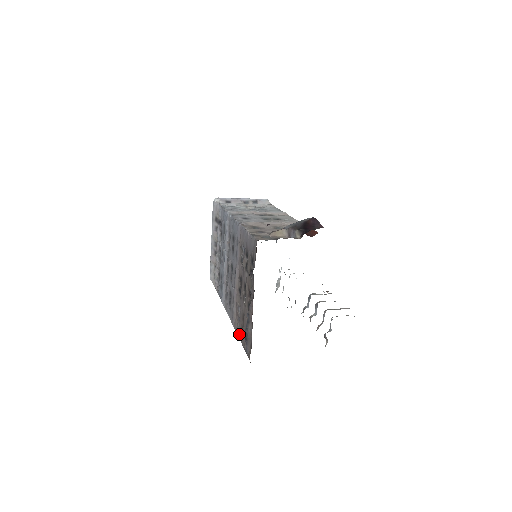
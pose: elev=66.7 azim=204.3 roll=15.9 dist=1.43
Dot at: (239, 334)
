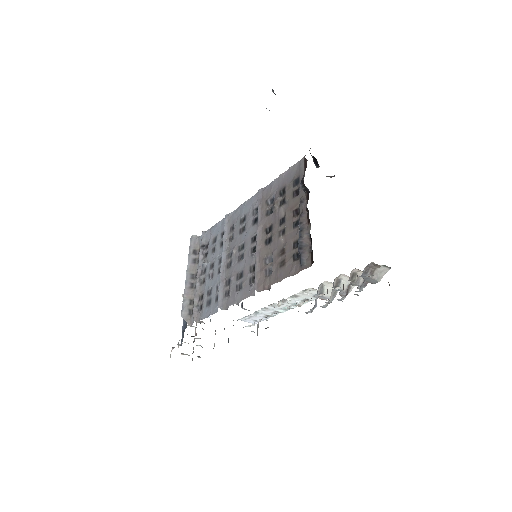
Dot at: (274, 278)
